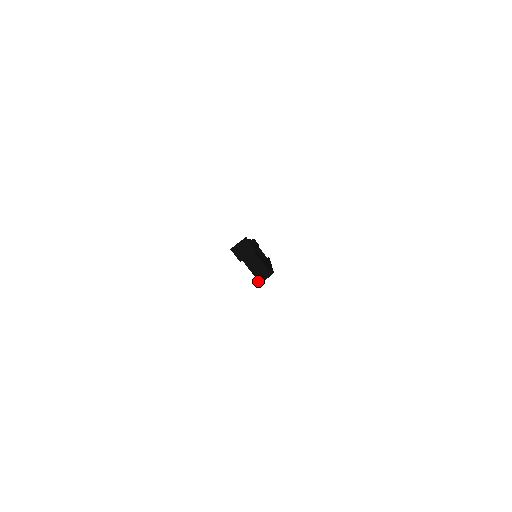
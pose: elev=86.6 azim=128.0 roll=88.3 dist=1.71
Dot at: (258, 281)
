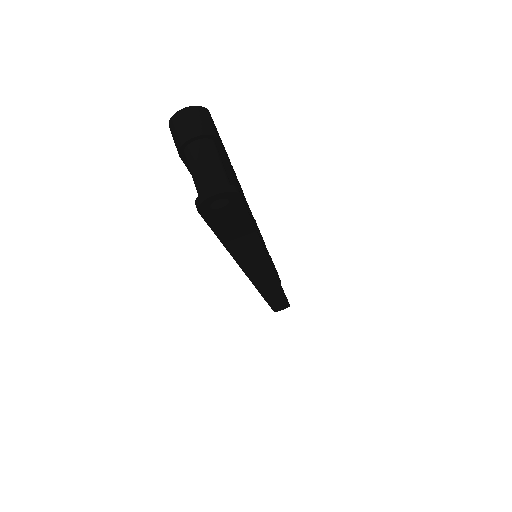
Dot at: (198, 197)
